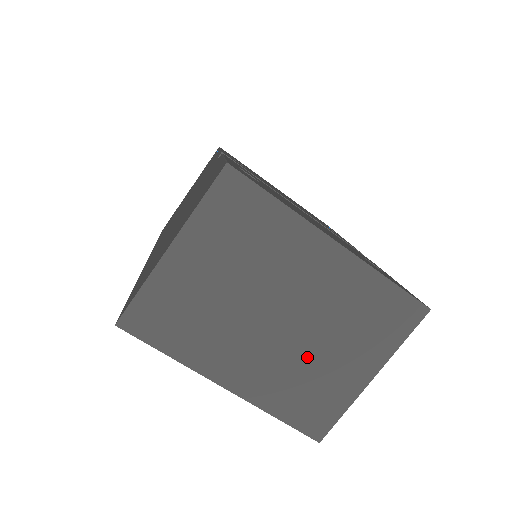
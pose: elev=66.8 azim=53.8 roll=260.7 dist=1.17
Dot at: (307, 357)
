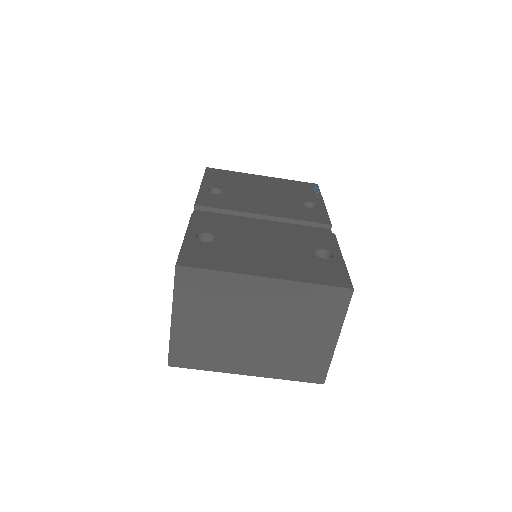
Dot at: (287, 343)
